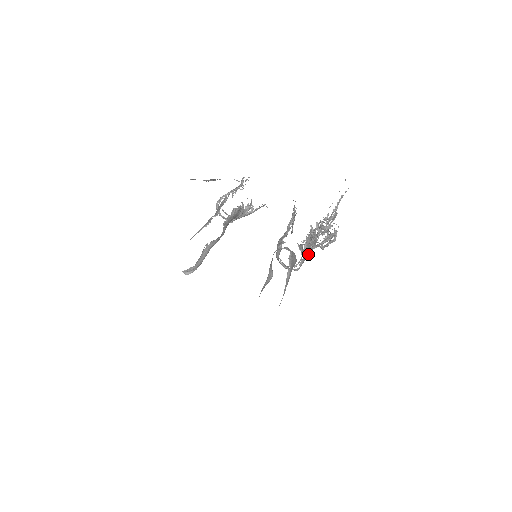
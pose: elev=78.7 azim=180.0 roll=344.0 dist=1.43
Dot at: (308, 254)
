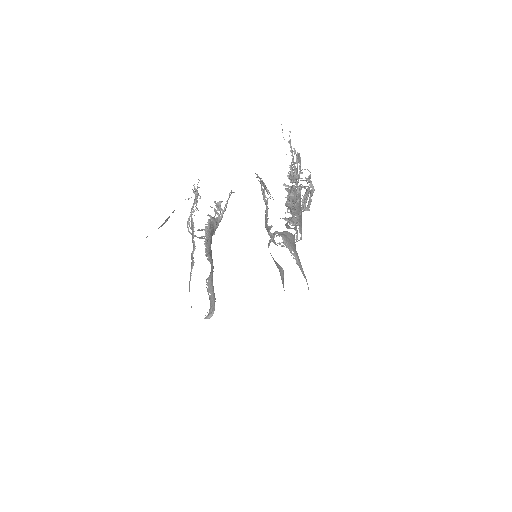
Dot at: occluded
